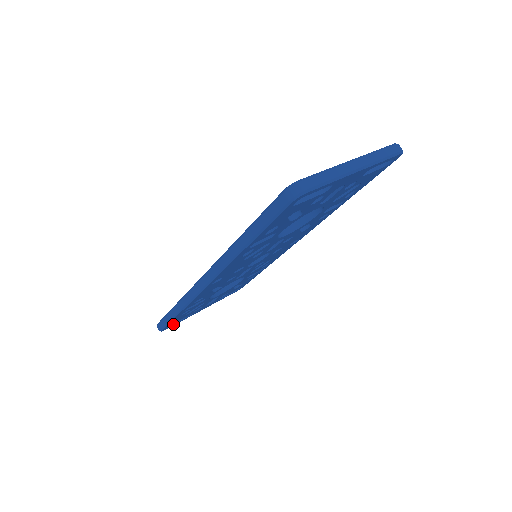
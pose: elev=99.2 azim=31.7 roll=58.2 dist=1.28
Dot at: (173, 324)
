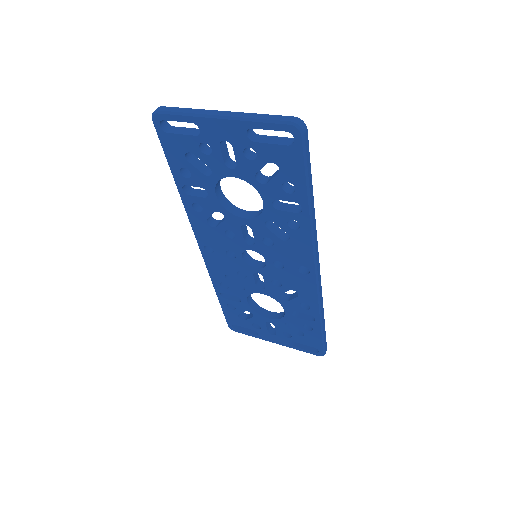
Dot at: (241, 330)
